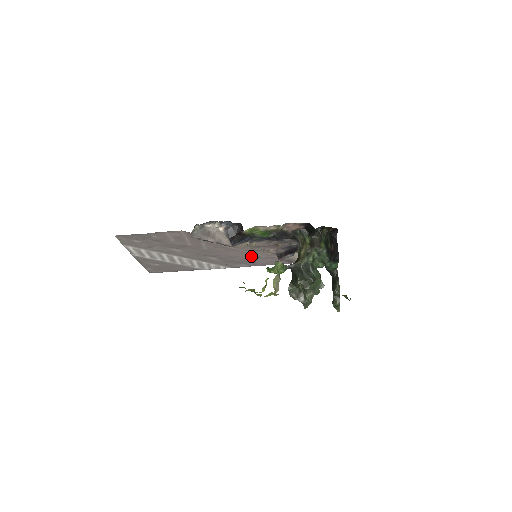
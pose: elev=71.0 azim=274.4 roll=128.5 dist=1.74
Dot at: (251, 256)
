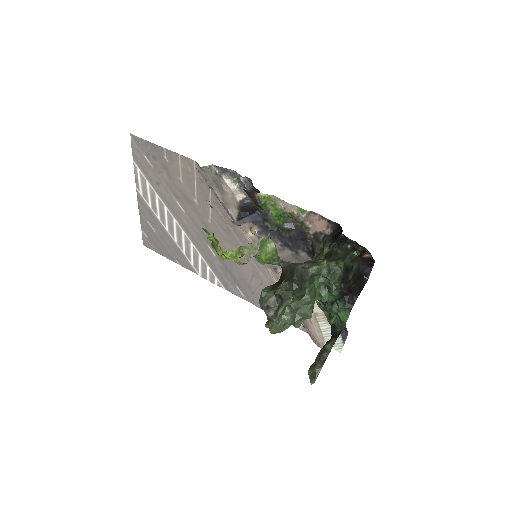
Dot at: (254, 275)
